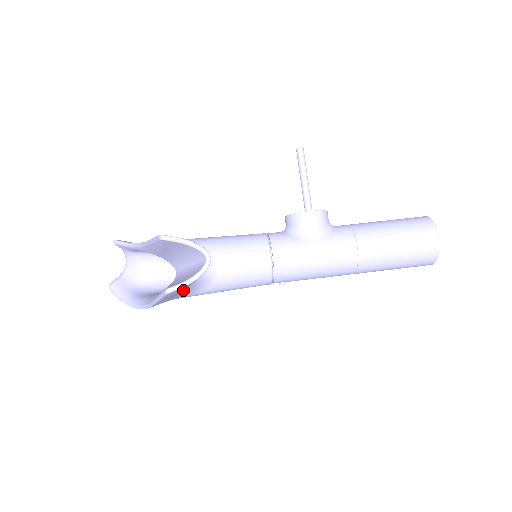
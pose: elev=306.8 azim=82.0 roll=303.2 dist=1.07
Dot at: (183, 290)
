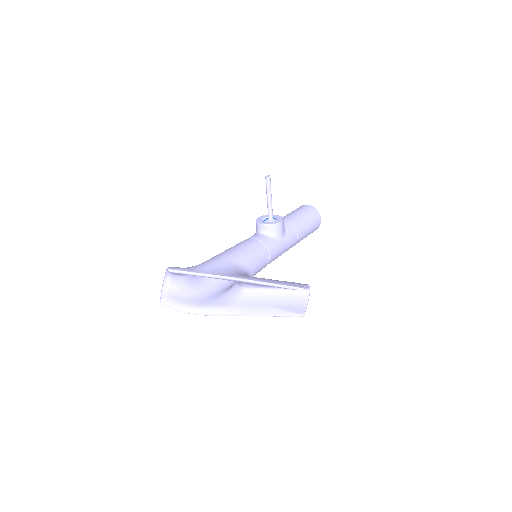
Dot at: occluded
